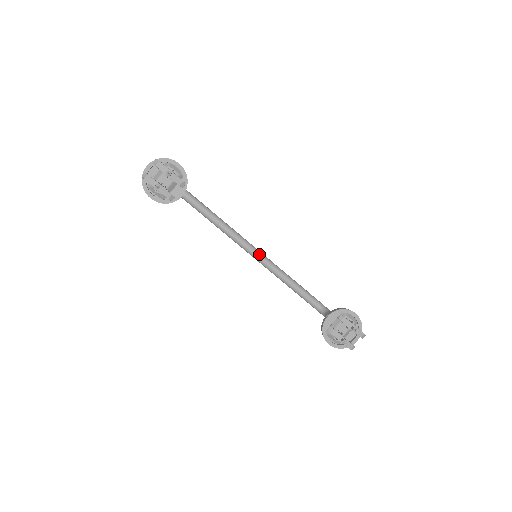
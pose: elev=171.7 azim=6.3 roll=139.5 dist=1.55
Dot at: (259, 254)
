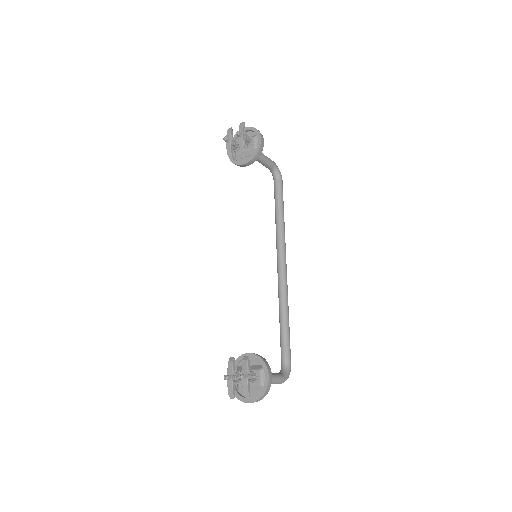
Dot at: (282, 274)
